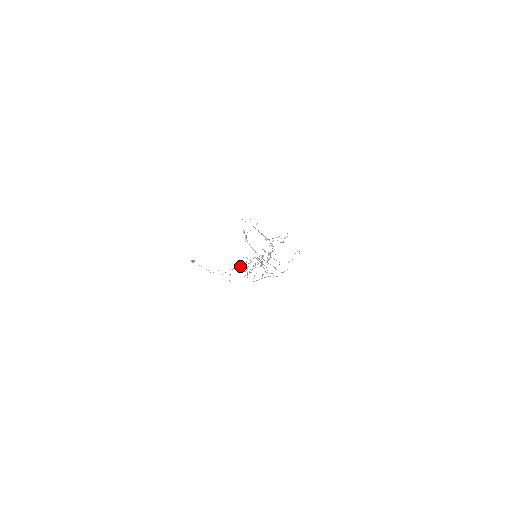
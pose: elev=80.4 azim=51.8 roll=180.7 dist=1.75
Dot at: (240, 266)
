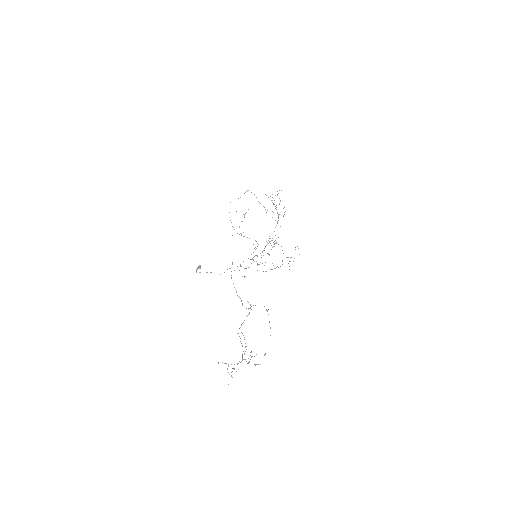
Dot at: occluded
